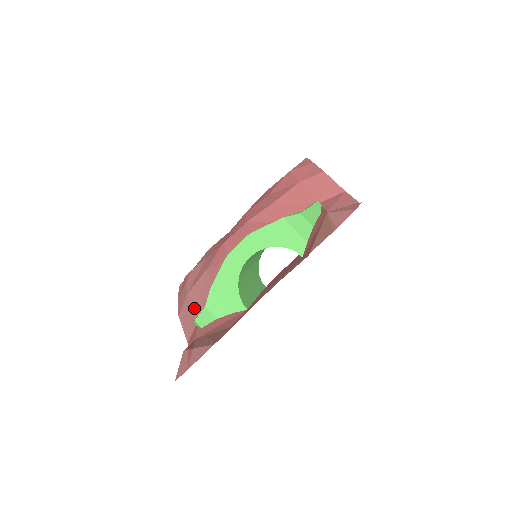
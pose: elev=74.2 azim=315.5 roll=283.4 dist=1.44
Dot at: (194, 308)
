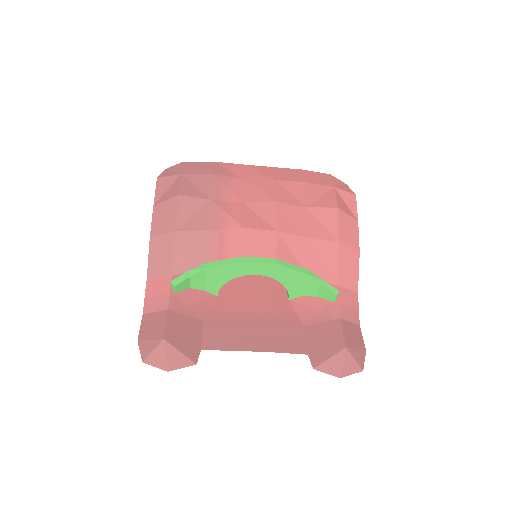
Dot at: (175, 257)
